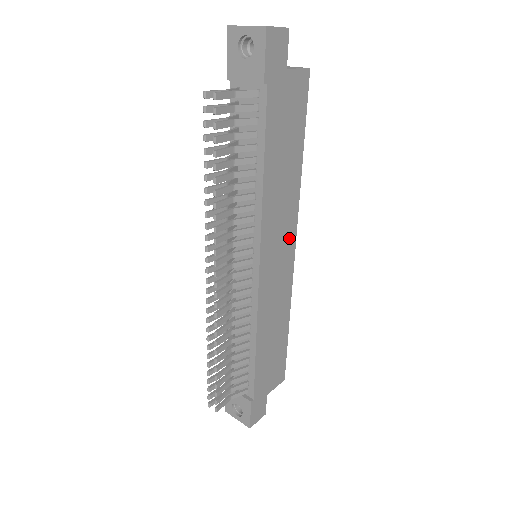
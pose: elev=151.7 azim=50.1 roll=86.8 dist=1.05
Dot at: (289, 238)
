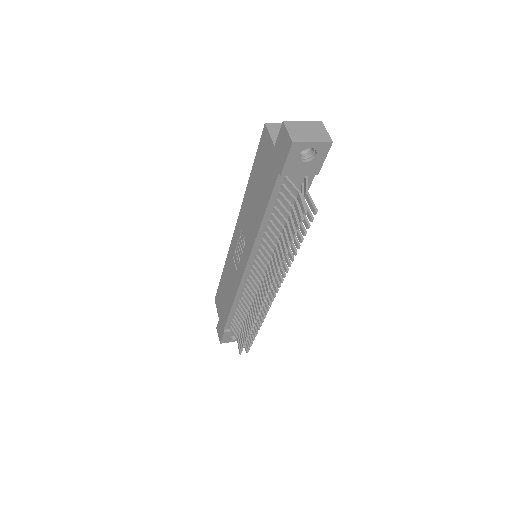
Dot at: occluded
